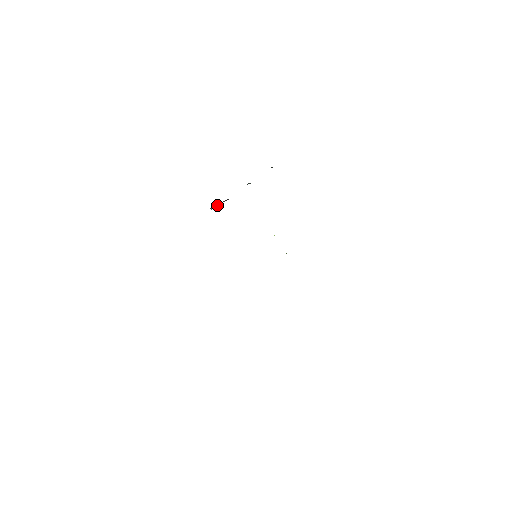
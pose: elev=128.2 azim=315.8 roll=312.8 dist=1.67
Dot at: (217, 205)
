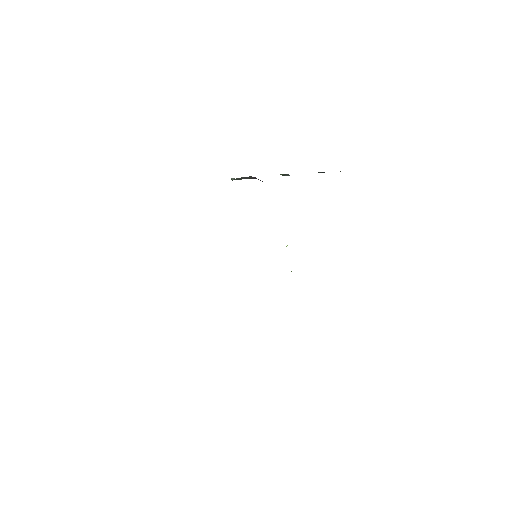
Dot at: (240, 178)
